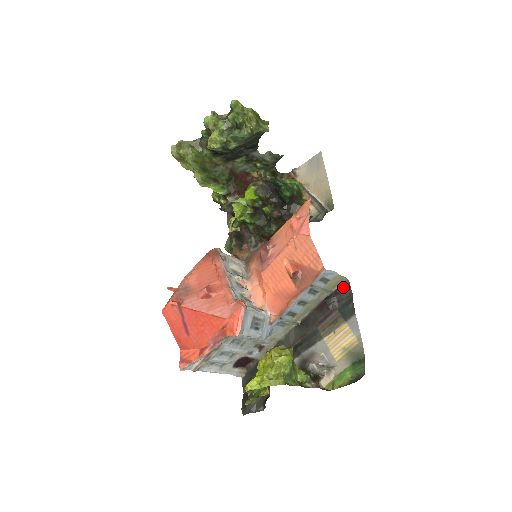
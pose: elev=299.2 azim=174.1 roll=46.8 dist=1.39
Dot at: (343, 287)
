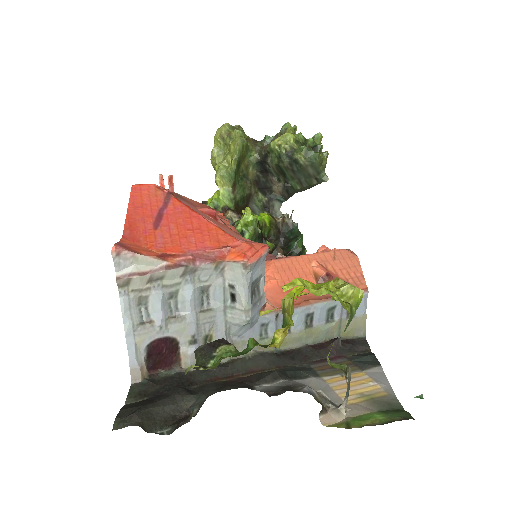
Dot at: (358, 340)
